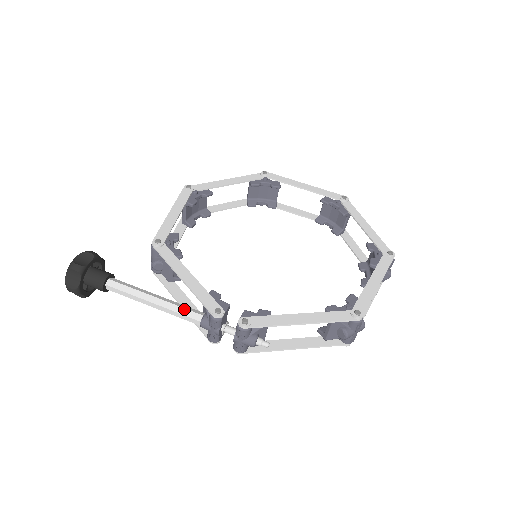
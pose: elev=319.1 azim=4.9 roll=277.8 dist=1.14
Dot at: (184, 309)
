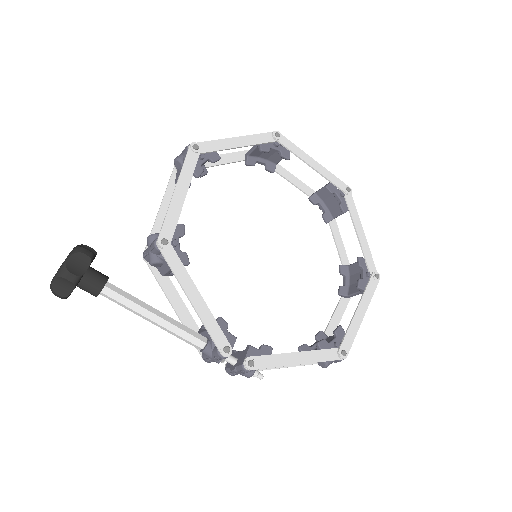
Dot at: (188, 334)
